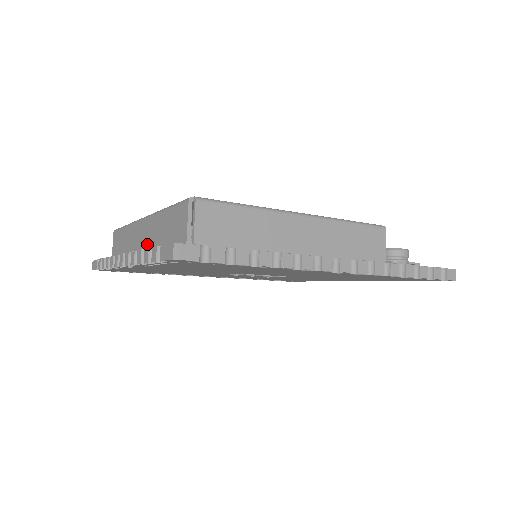
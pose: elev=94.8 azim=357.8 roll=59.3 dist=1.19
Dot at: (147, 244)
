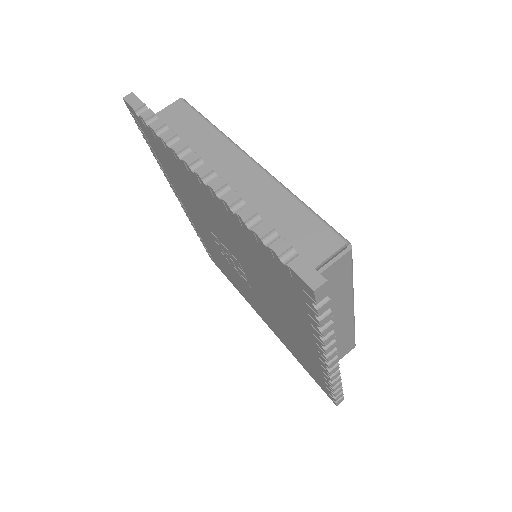
Dot at: (240, 189)
